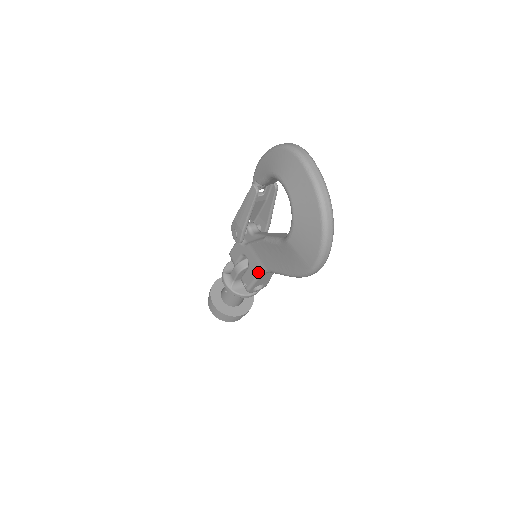
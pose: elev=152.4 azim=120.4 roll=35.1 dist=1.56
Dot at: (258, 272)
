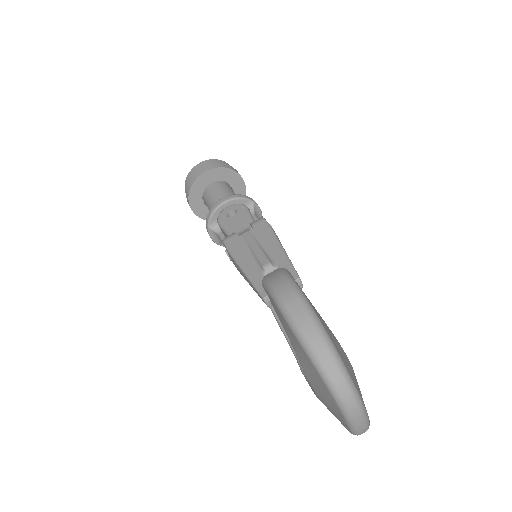
Dot at: occluded
